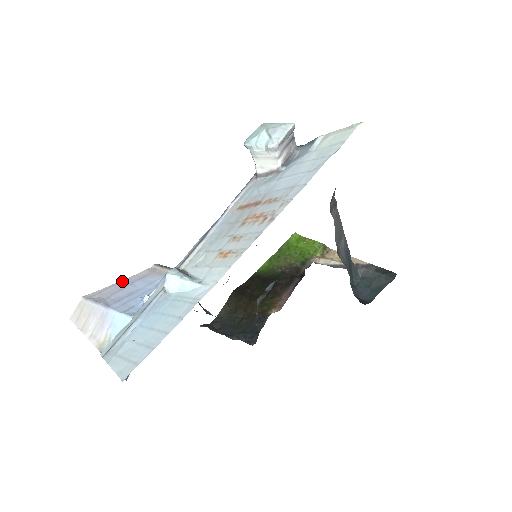
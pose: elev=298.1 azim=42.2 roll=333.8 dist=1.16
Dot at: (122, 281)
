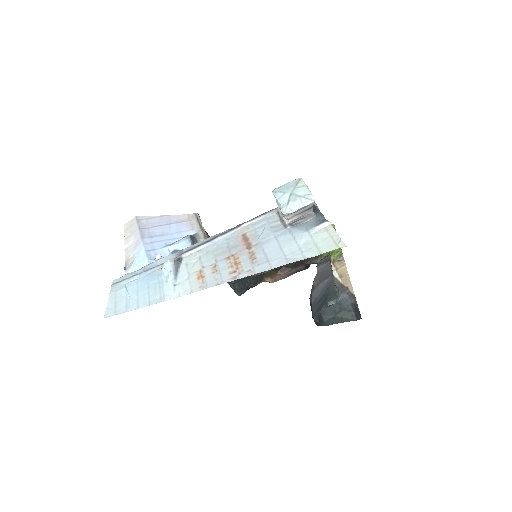
Dot at: (166, 216)
